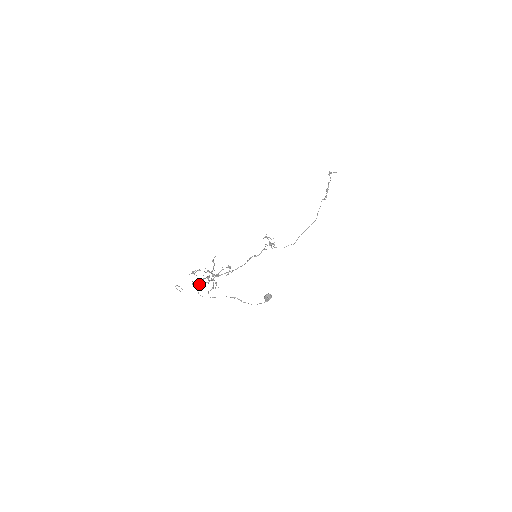
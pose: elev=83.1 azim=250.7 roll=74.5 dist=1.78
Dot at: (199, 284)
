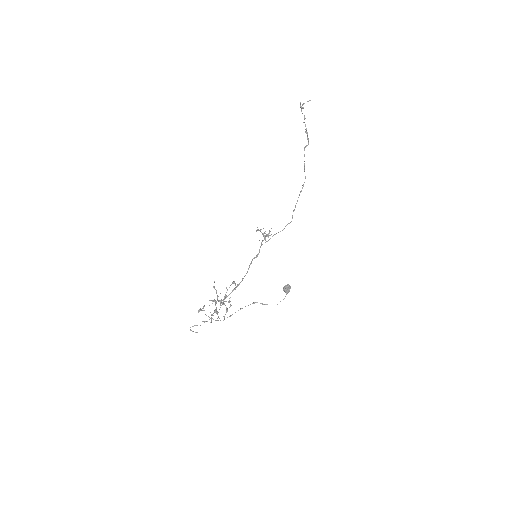
Dot at: (211, 317)
